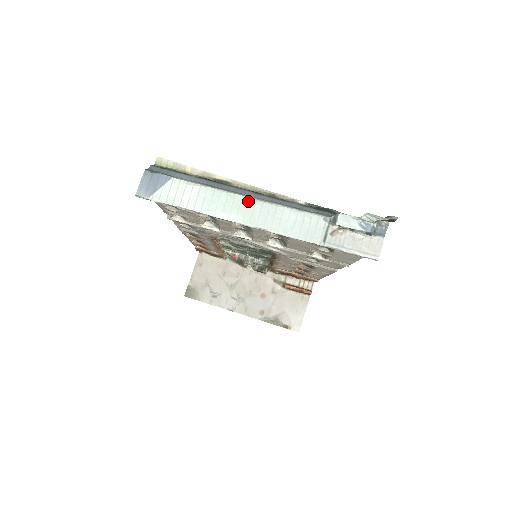
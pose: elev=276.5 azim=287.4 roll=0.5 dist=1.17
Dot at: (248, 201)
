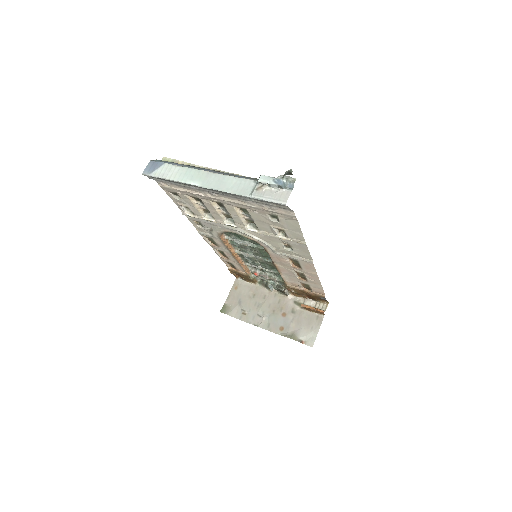
Dot at: (207, 173)
